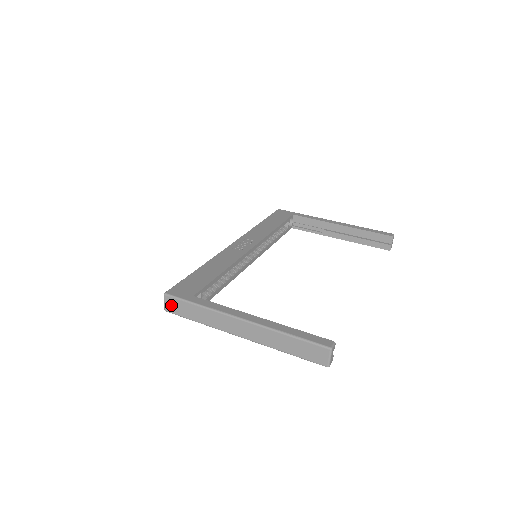
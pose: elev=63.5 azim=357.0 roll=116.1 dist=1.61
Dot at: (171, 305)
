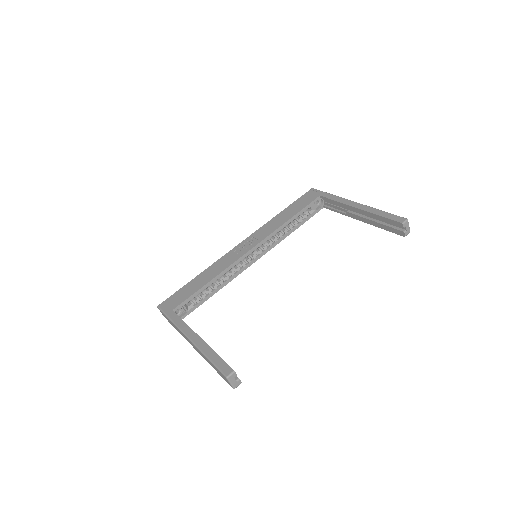
Dot at: (163, 315)
